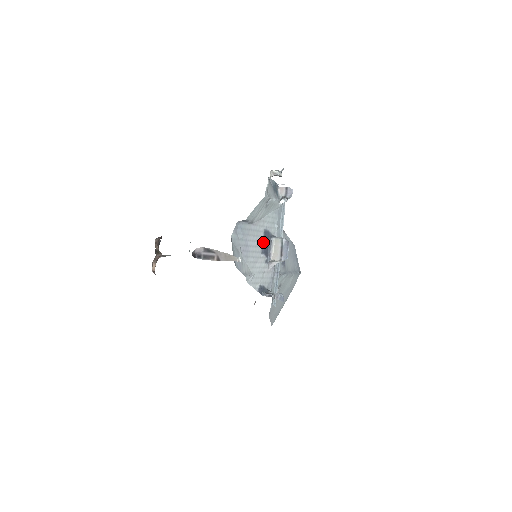
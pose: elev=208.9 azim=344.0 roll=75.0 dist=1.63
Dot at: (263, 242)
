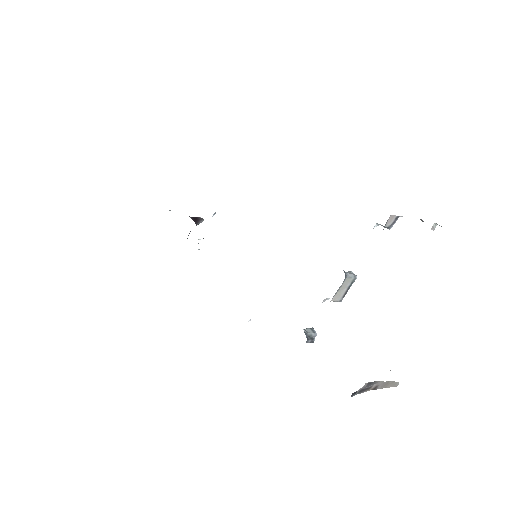
Dot at: occluded
